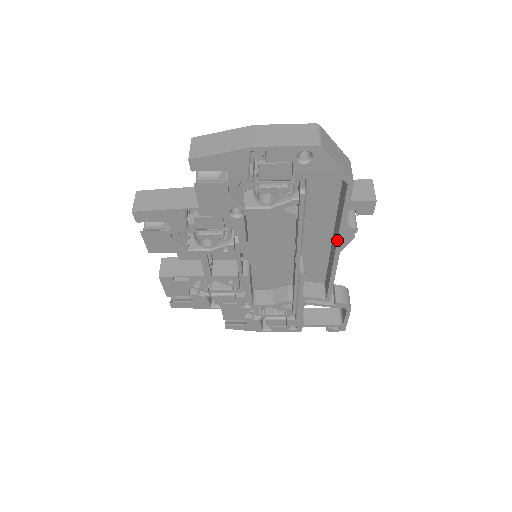
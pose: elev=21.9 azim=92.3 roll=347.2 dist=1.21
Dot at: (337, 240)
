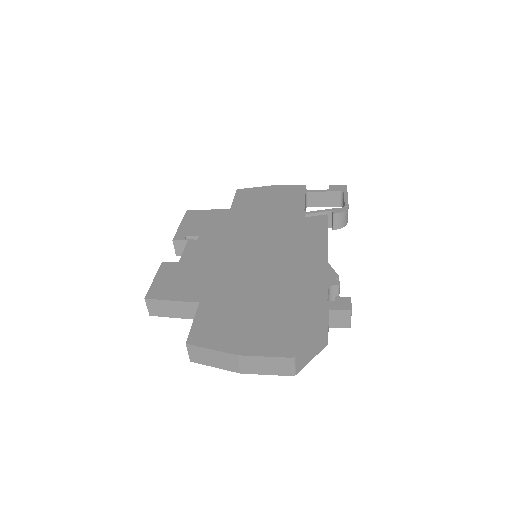
Dot at: occluded
